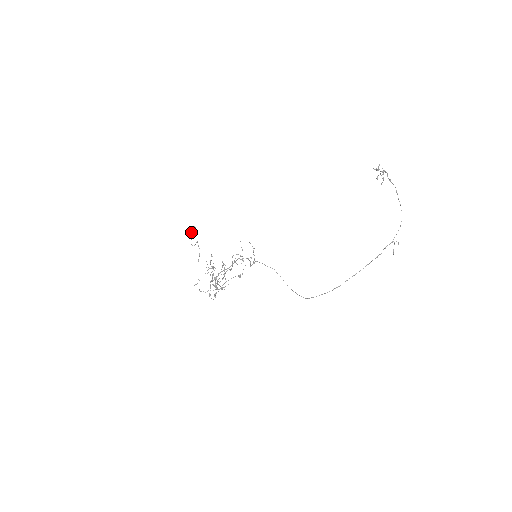
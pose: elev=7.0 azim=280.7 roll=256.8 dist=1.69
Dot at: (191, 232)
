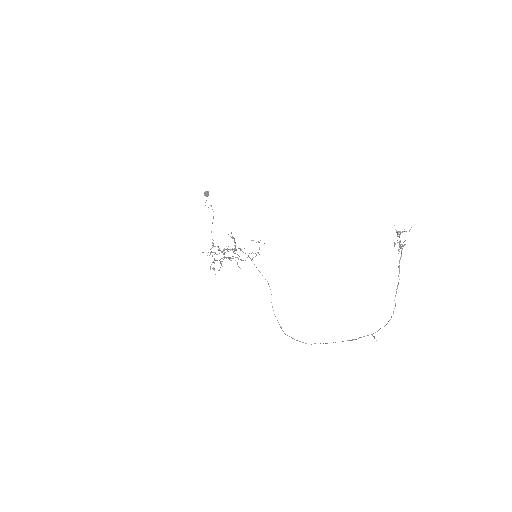
Dot at: occluded
